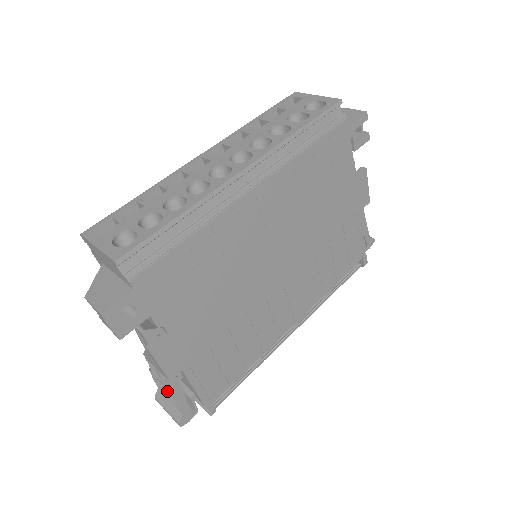
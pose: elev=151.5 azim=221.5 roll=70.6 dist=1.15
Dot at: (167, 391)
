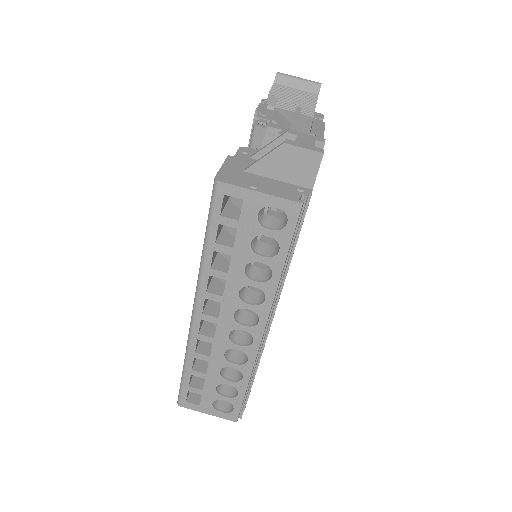
Dot at: occluded
